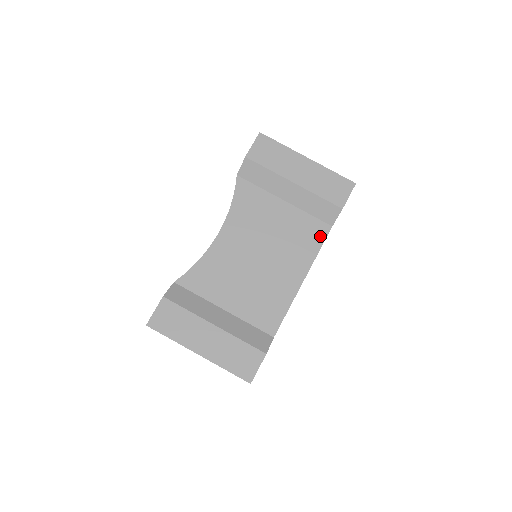
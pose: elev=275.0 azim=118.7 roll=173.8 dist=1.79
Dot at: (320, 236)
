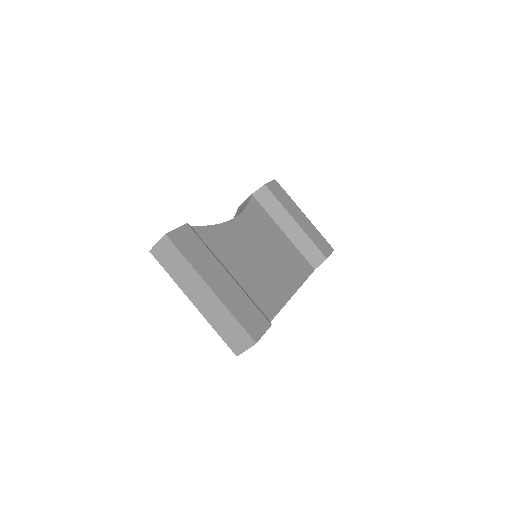
Dot at: (307, 270)
